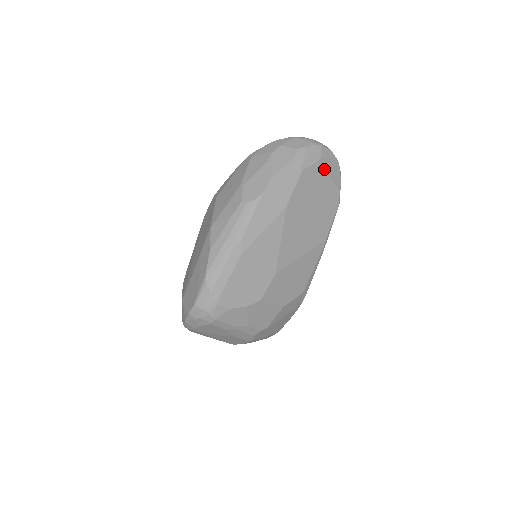
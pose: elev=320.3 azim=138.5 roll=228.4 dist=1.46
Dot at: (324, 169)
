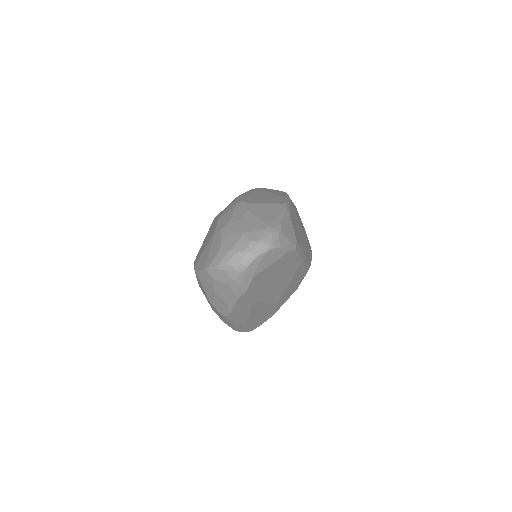
Dot at: (262, 270)
